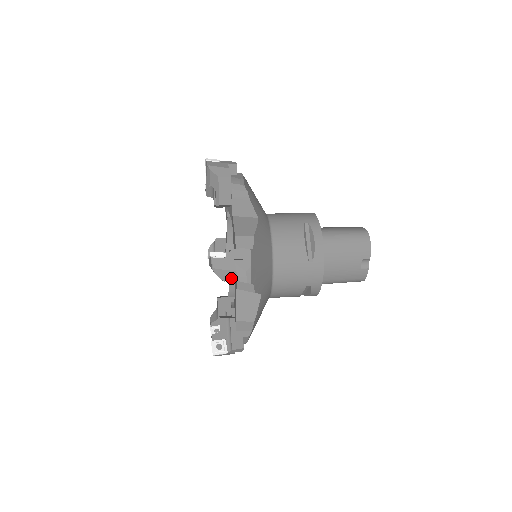
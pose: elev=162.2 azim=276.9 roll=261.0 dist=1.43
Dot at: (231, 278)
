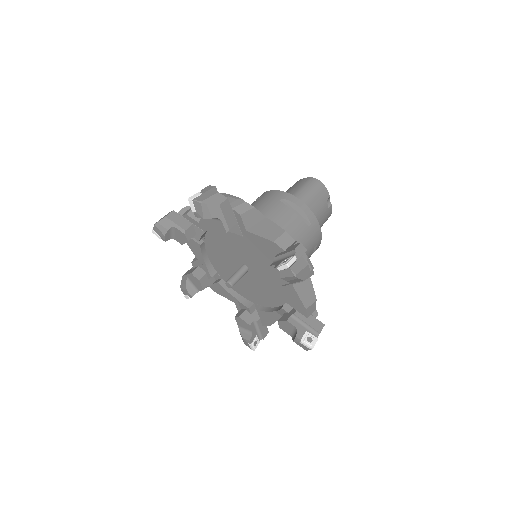
Dot at: (307, 273)
